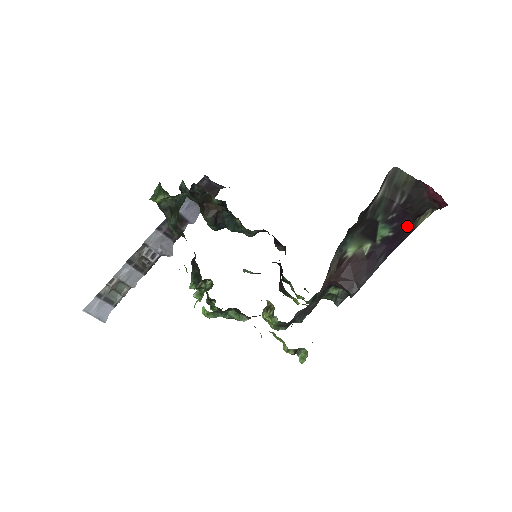
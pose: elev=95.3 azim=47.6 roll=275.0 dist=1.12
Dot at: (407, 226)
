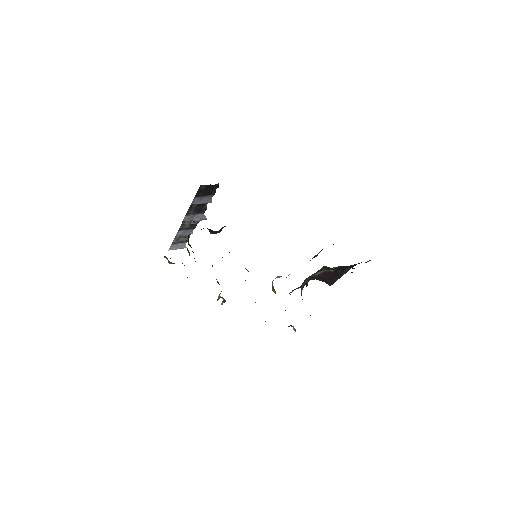
Dot at: occluded
